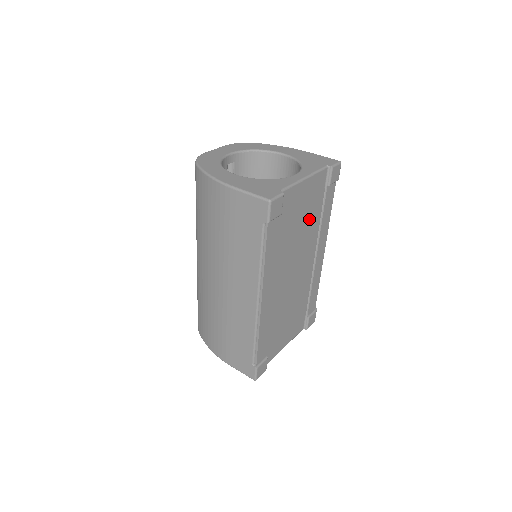
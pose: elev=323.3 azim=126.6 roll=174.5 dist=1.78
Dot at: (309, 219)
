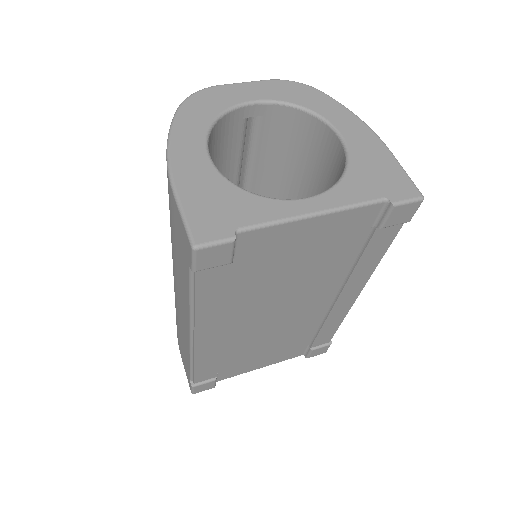
Dot at: (323, 262)
